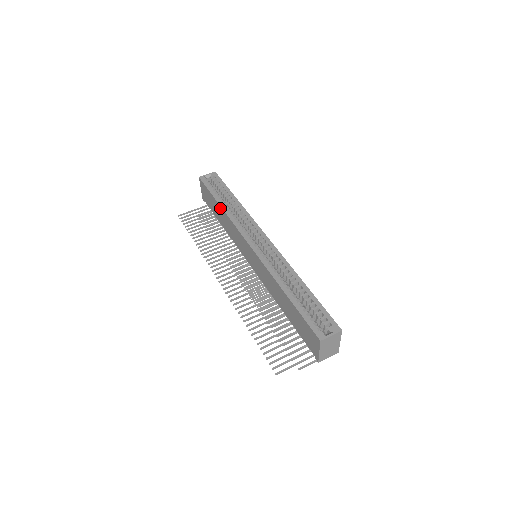
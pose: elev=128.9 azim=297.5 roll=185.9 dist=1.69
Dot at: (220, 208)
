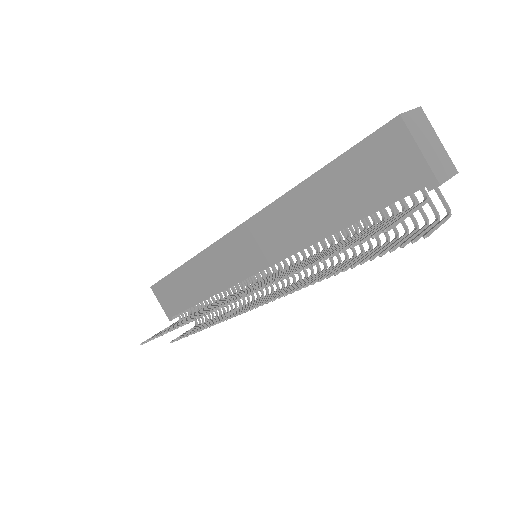
Dot at: (184, 269)
